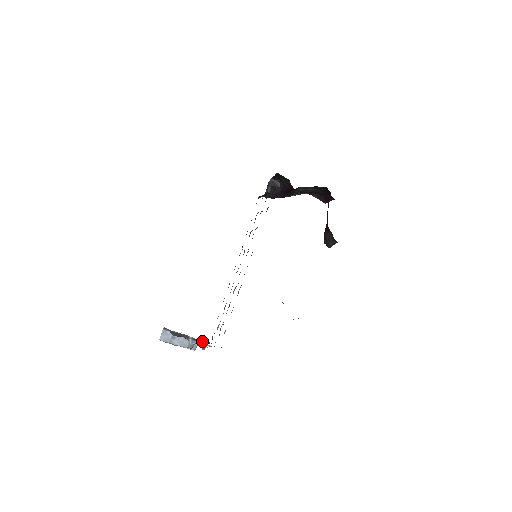
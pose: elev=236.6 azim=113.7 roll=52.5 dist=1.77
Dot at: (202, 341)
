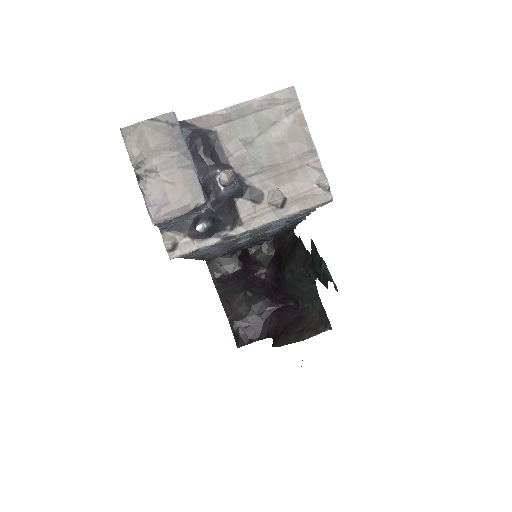
Dot at: (231, 203)
